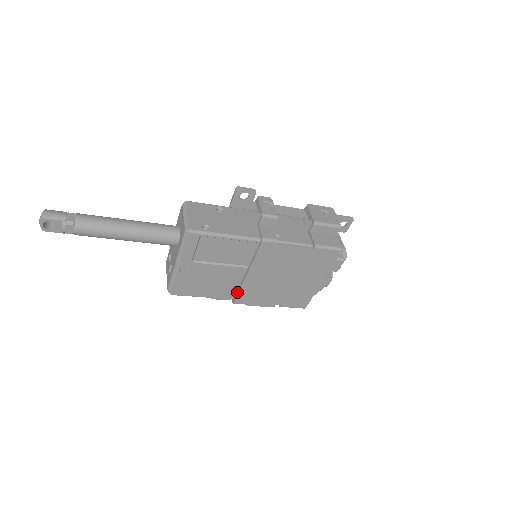
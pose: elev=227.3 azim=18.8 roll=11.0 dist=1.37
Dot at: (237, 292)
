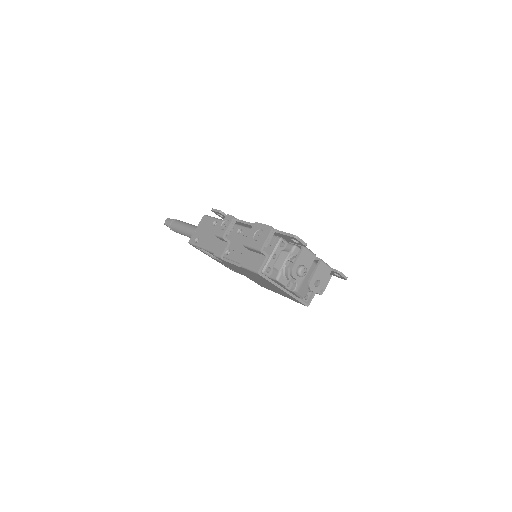
Dot at: occluded
